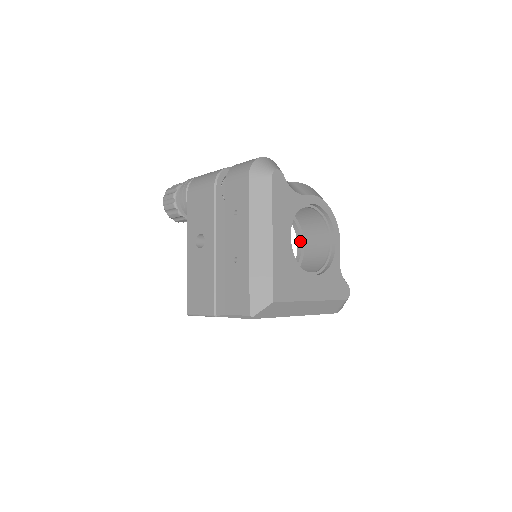
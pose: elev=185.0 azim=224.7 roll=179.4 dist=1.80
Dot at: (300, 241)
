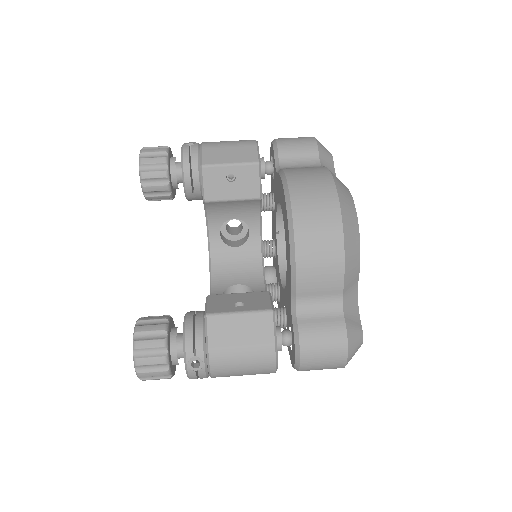
Dot at: occluded
